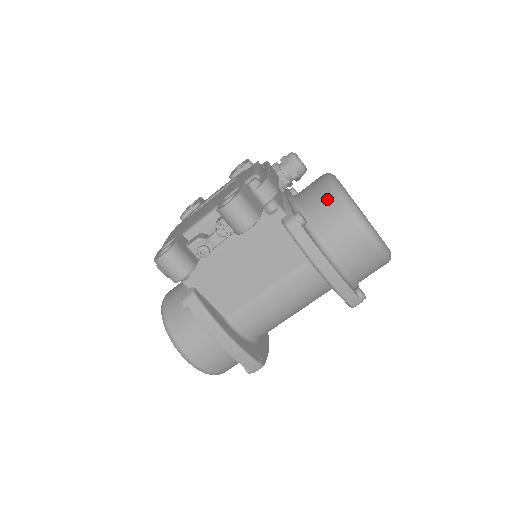
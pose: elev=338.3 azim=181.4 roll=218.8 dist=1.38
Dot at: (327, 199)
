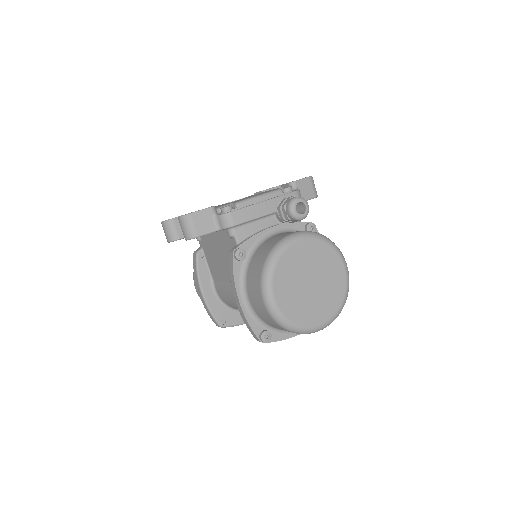
Dot at: (264, 254)
